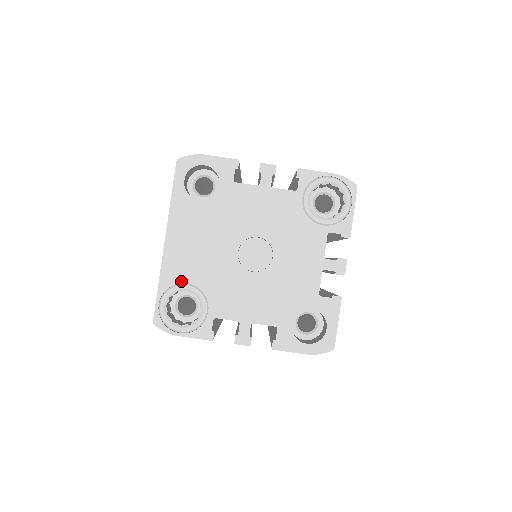
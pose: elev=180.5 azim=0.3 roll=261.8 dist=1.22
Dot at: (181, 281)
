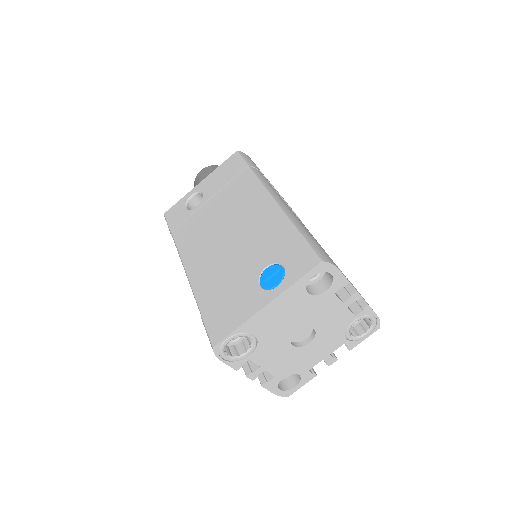
Dot at: (252, 332)
